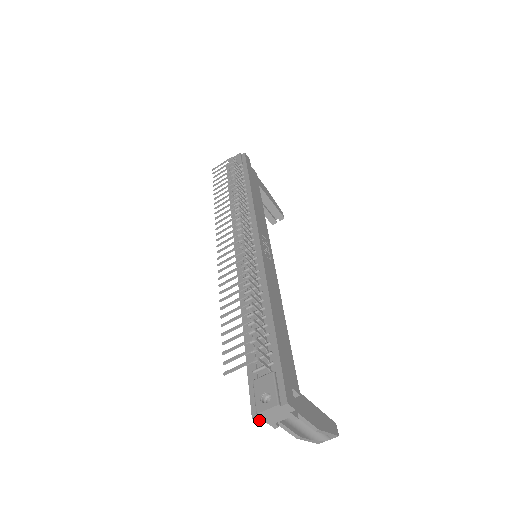
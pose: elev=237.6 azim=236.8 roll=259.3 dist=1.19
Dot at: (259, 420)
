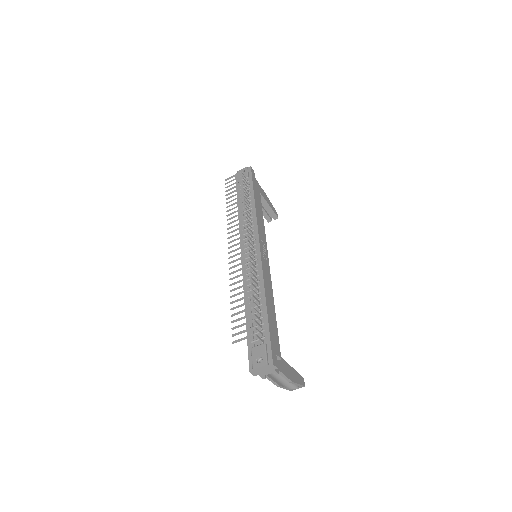
Dot at: (254, 373)
